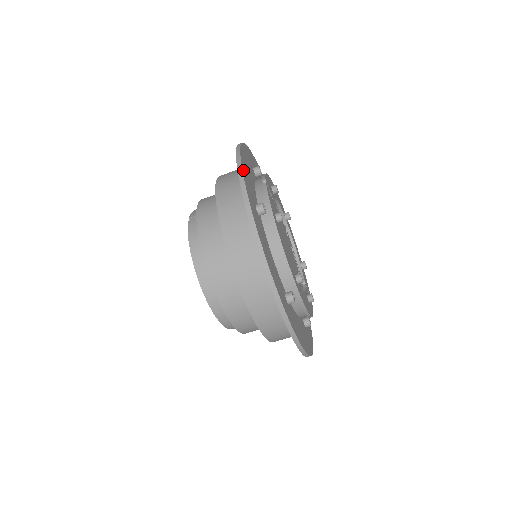
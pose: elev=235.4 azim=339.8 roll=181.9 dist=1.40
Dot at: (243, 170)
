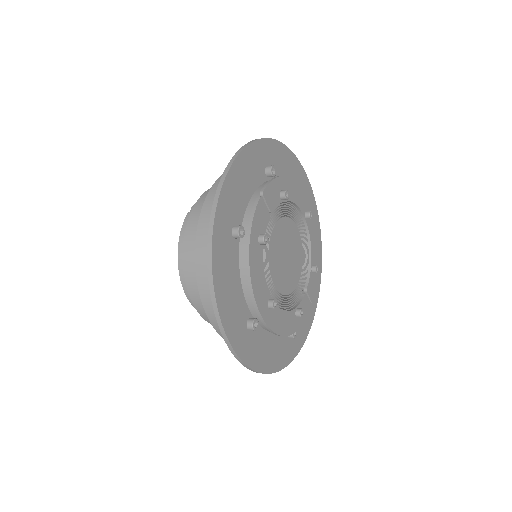
Dot at: (224, 189)
